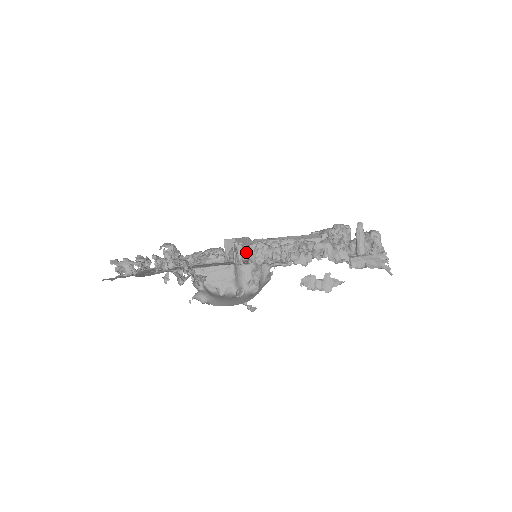
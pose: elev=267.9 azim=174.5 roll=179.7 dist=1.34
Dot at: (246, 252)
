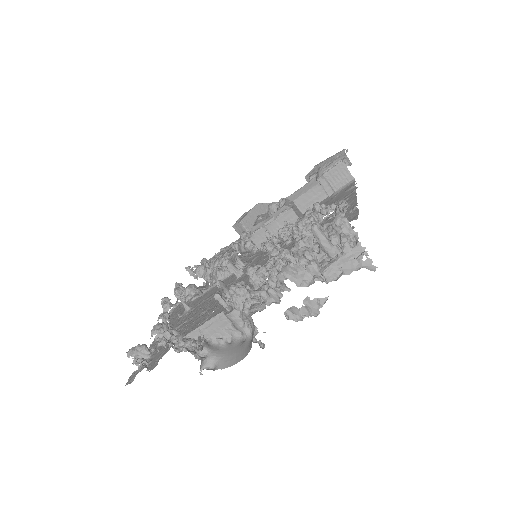
Dot at: (249, 247)
